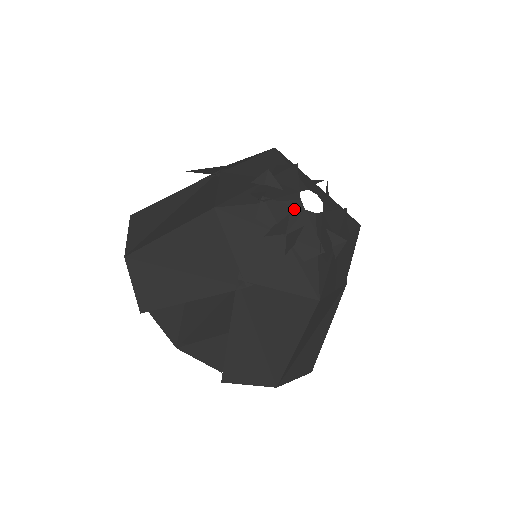
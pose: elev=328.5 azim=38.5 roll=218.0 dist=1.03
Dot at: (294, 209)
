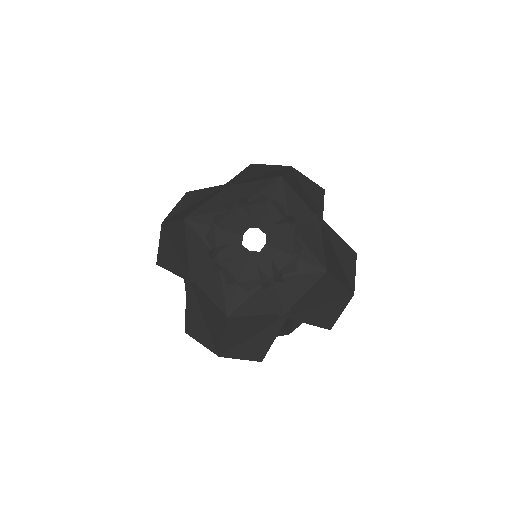
Dot at: (233, 241)
